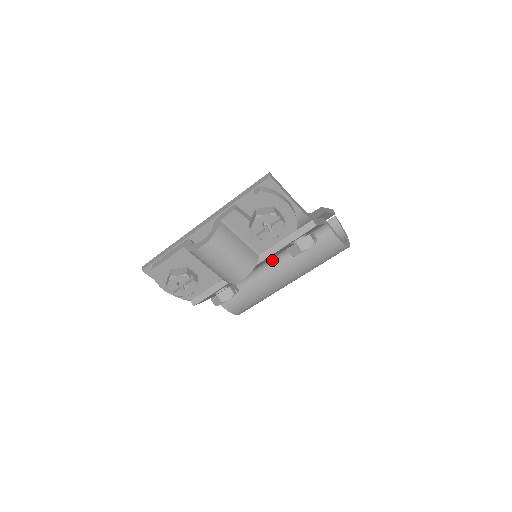
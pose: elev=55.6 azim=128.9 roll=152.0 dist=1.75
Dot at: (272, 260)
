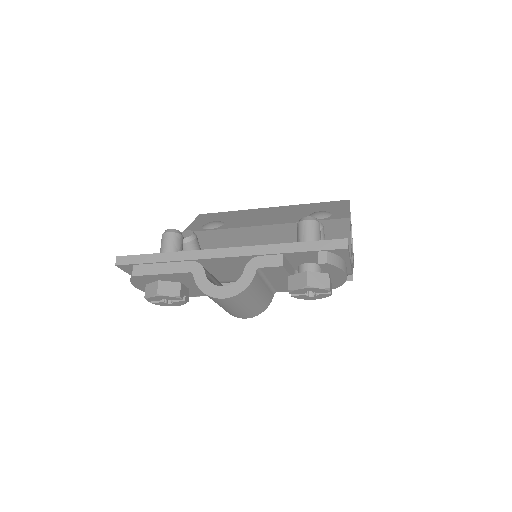
Dot at: occluded
